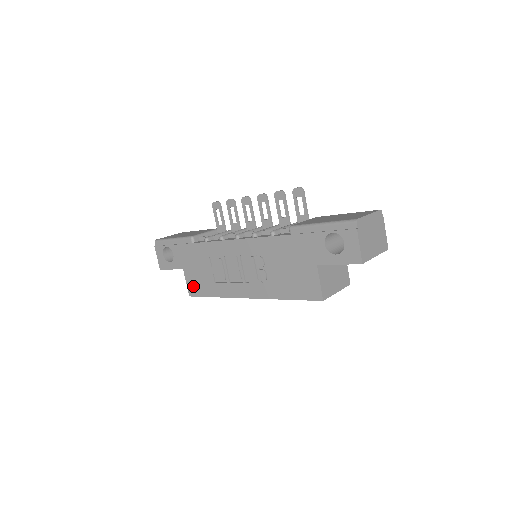
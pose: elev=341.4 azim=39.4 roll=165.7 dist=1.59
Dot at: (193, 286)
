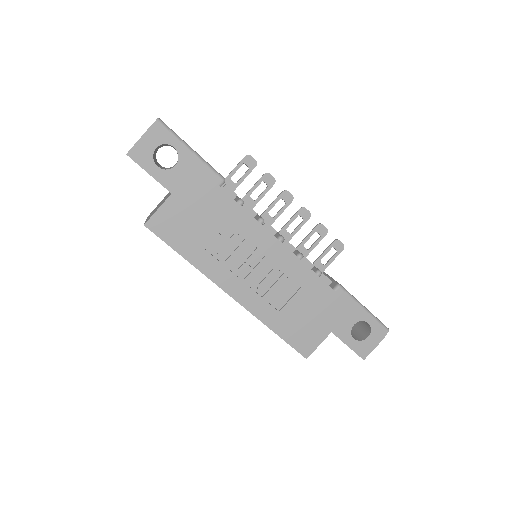
Dot at: (166, 222)
